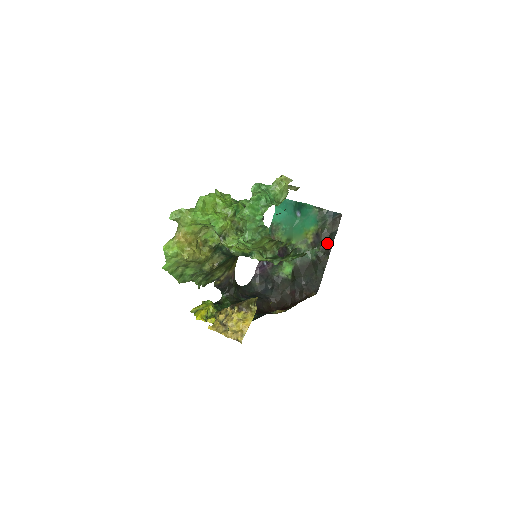
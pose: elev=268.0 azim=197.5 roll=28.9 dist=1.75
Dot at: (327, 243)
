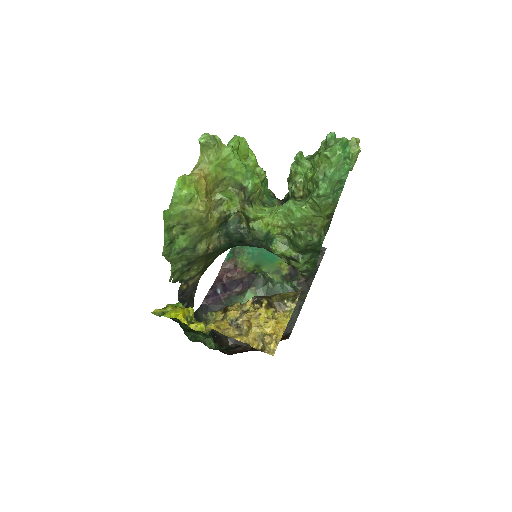
Dot at: (306, 278)
